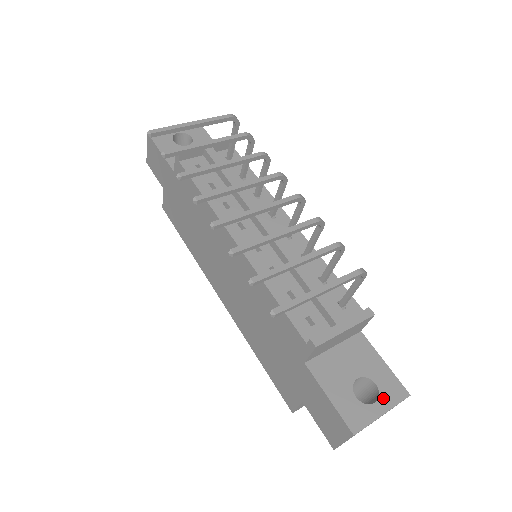
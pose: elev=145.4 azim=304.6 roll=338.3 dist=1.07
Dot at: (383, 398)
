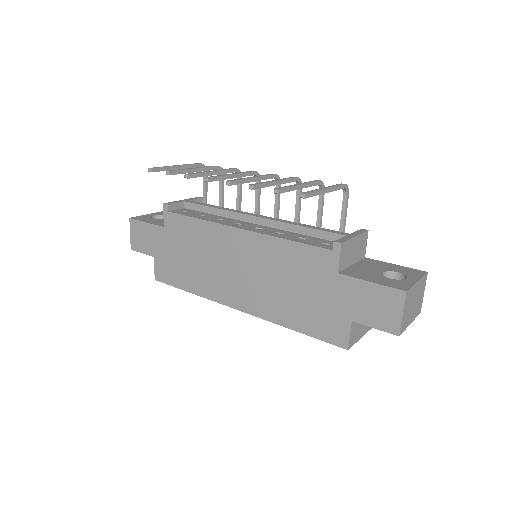
Dot at: (410, 276)
